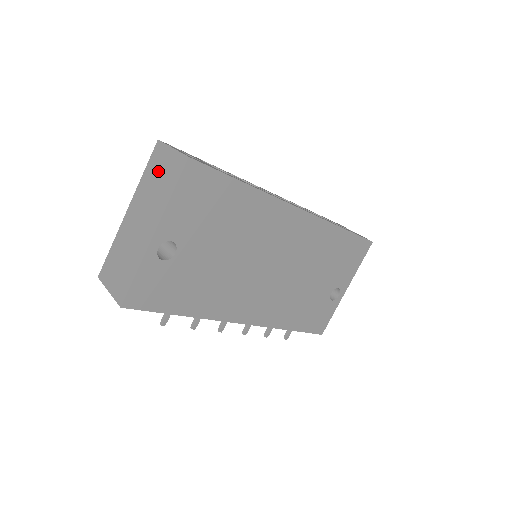
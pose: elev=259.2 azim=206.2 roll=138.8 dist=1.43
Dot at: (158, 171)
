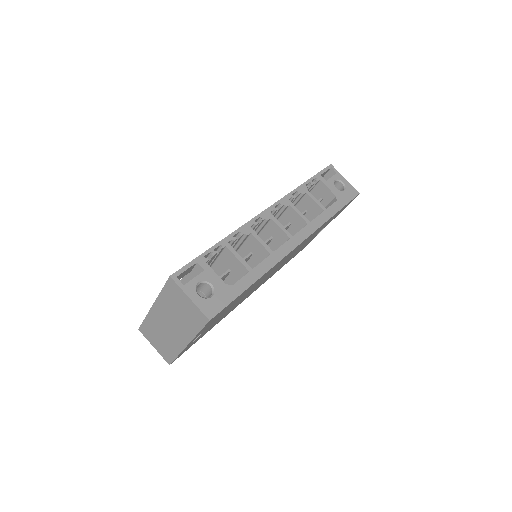
Dot at: (178, 304)
